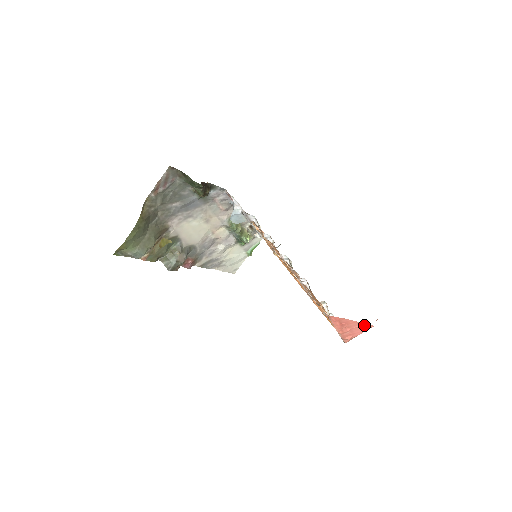
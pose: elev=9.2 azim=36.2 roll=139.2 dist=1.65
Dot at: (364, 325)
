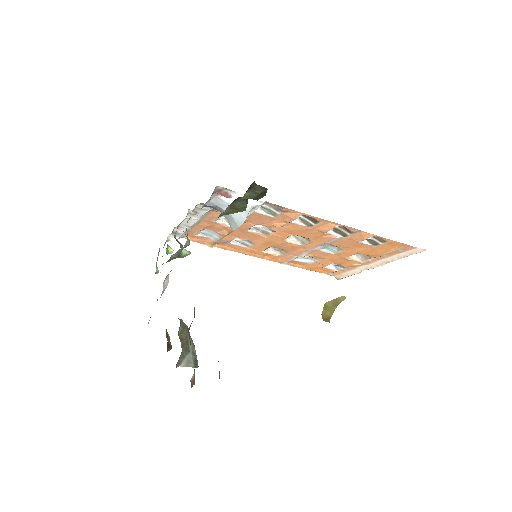
Dot at: occluded
